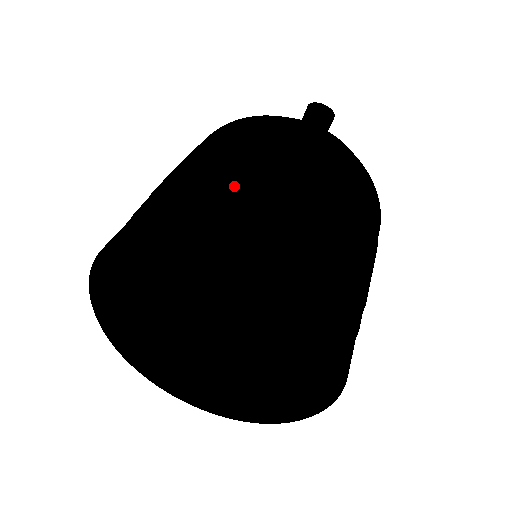
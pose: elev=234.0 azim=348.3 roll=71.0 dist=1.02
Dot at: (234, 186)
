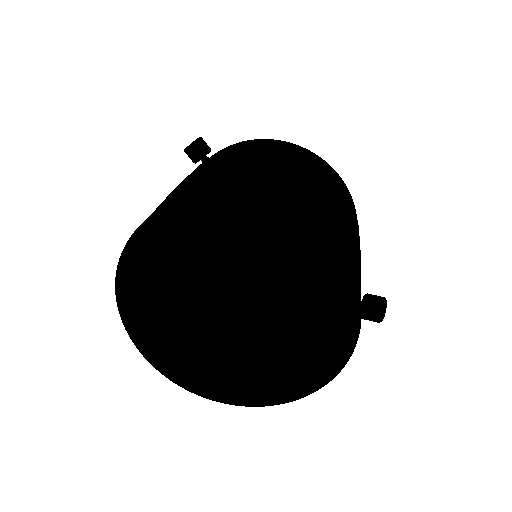
Dot at: occluded
